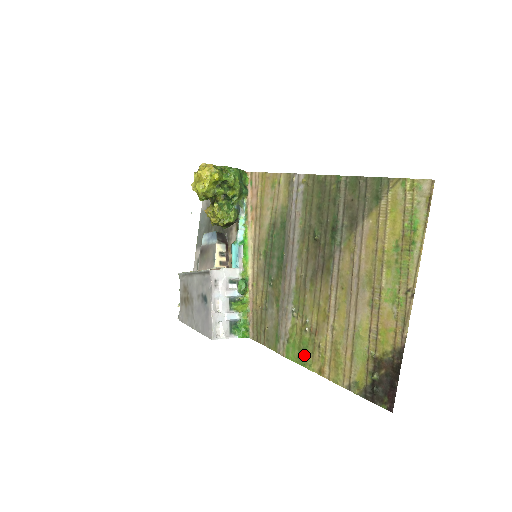
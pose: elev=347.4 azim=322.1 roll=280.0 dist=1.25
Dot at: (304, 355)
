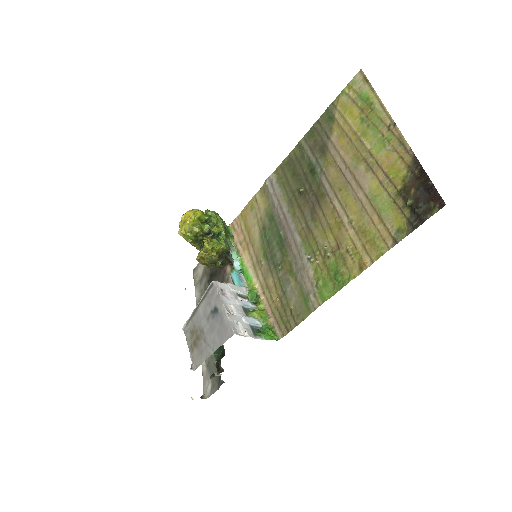
Dot at: (338, 276)
